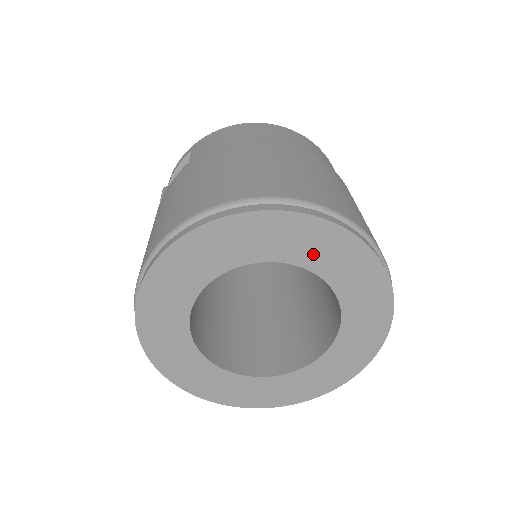
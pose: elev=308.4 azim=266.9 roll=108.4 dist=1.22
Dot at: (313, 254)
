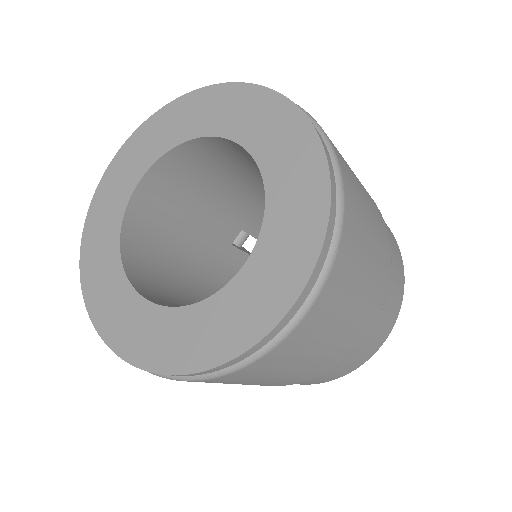
Dot at: (277, 157)
